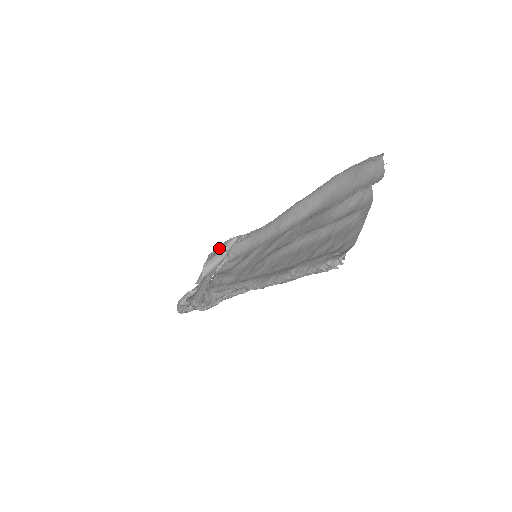
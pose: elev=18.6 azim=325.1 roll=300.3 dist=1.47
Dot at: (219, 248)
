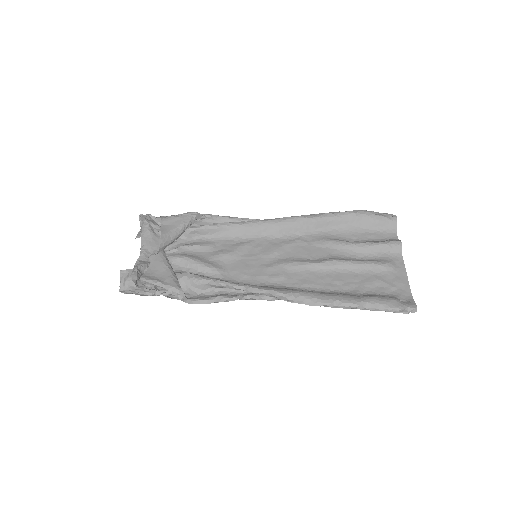
Dot at: (175, 221)
